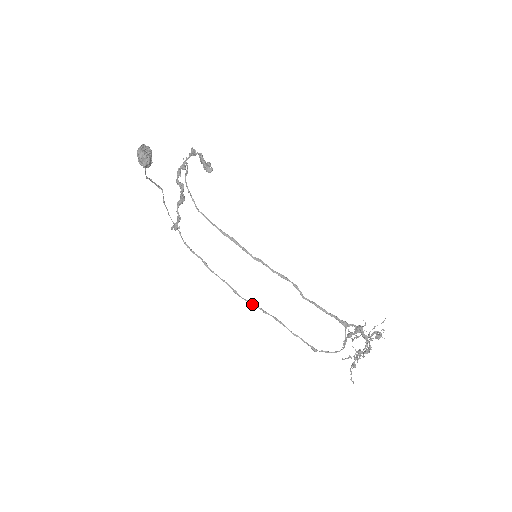
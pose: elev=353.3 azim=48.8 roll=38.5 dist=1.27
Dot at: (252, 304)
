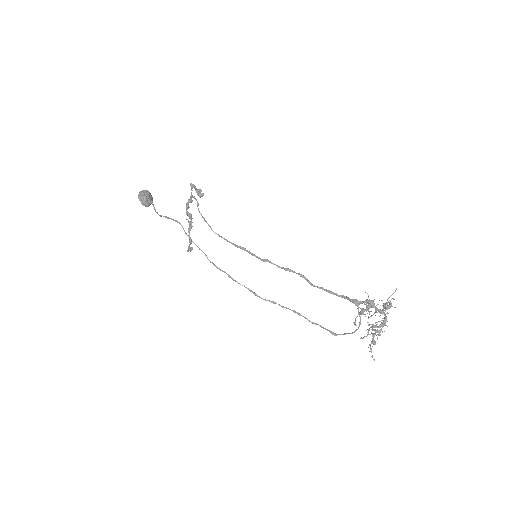
Dot at: (271, 302)
